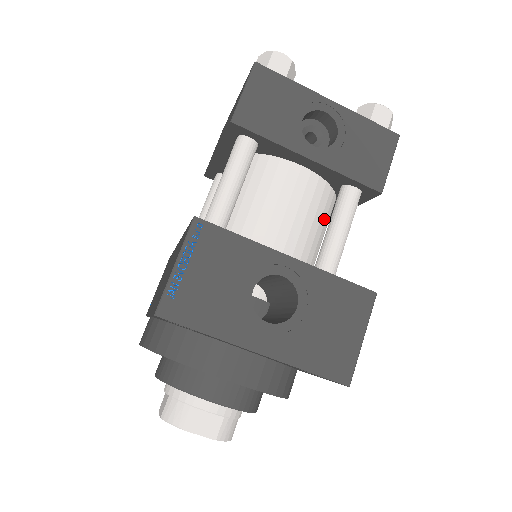
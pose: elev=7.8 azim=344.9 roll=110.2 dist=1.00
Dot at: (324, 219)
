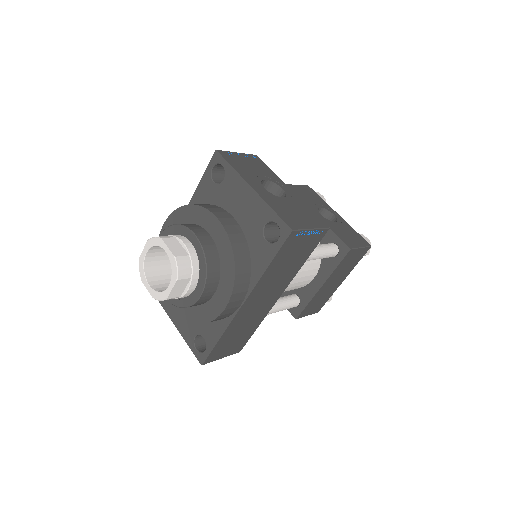
Dot at: occluded
